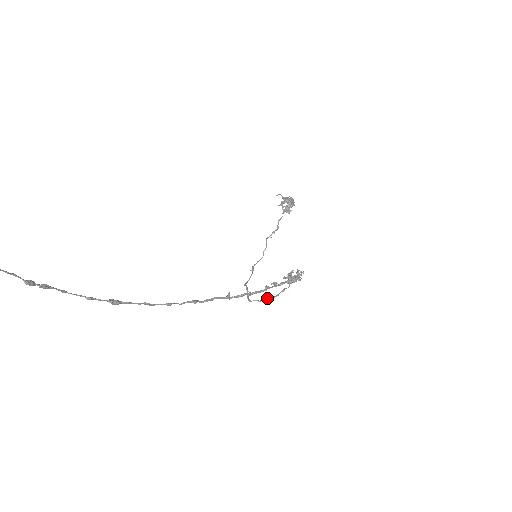
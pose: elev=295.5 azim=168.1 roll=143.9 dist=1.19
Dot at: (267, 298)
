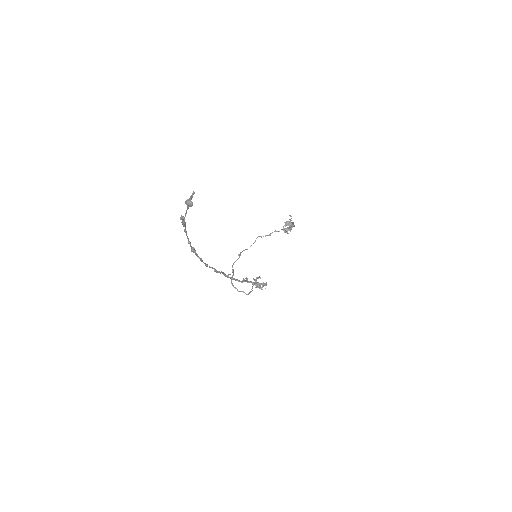
Dot at: occluded
